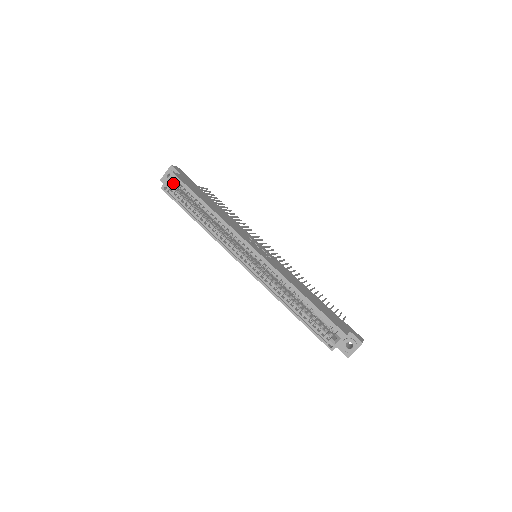
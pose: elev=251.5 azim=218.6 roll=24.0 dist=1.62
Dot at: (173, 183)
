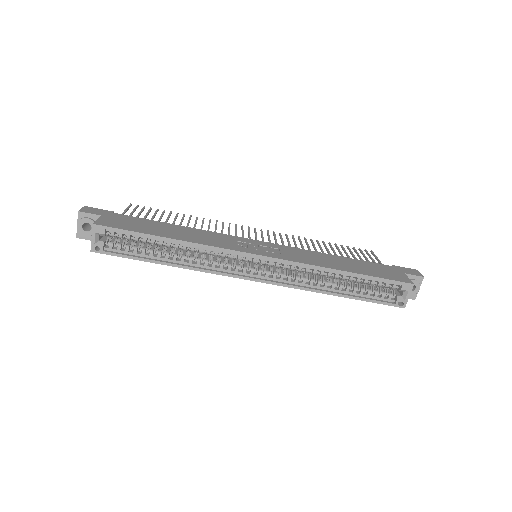
Dot at: occluded
